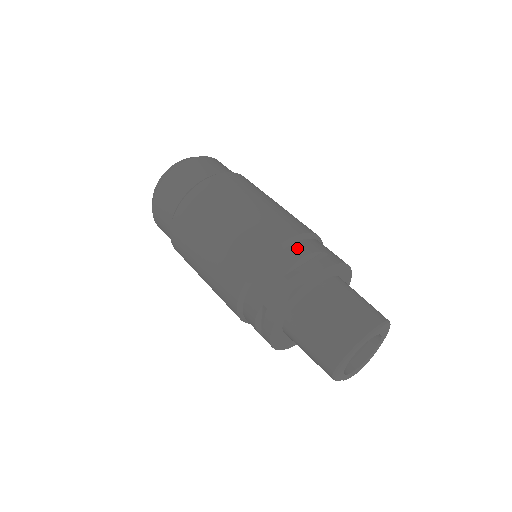
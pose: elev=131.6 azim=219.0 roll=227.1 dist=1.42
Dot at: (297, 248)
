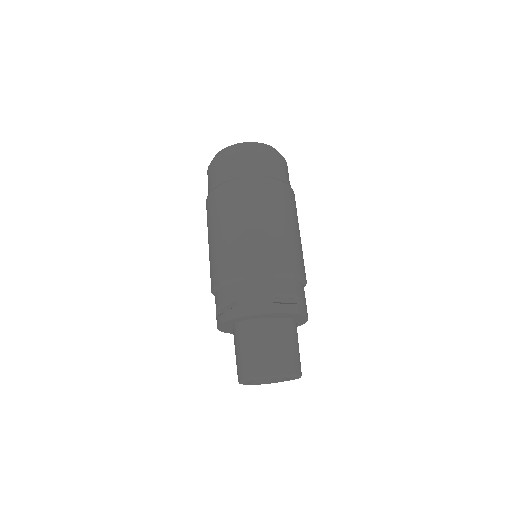
Dot at: (288, 284)
